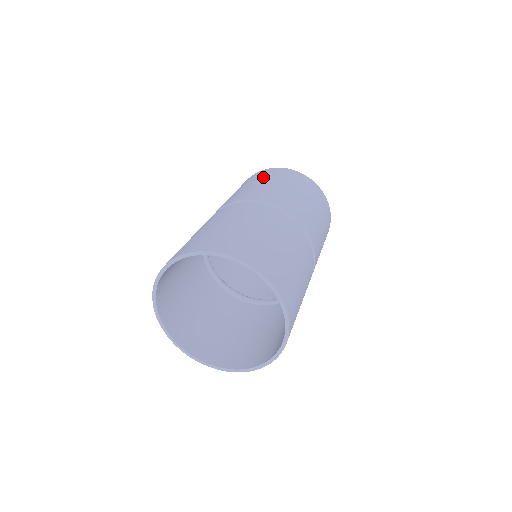
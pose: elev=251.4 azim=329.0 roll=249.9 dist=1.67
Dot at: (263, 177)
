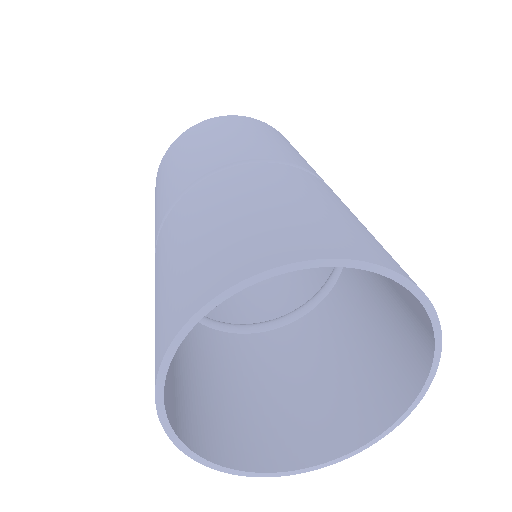
Dot at: (169, 162)
